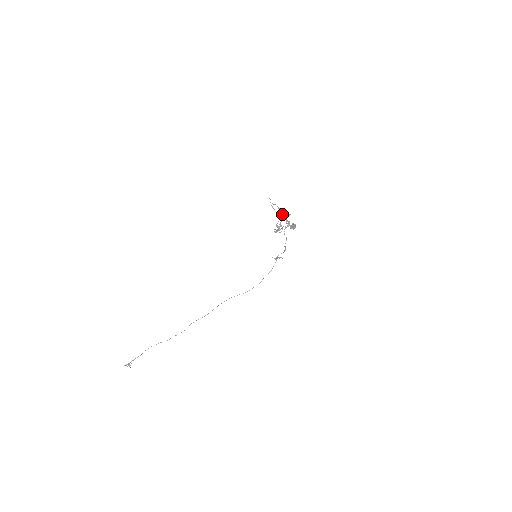
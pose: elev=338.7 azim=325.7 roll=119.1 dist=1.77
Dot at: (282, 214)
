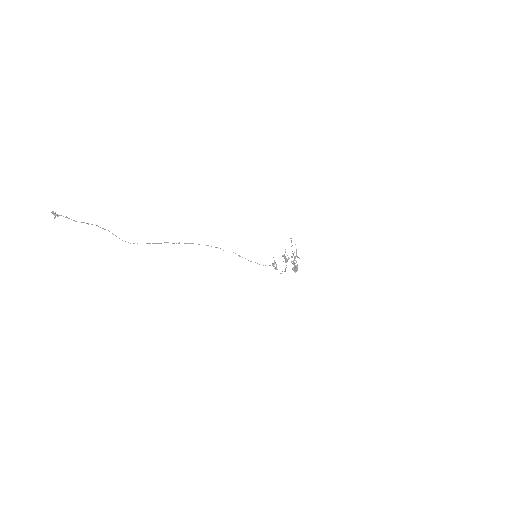
Dot at: occluded
